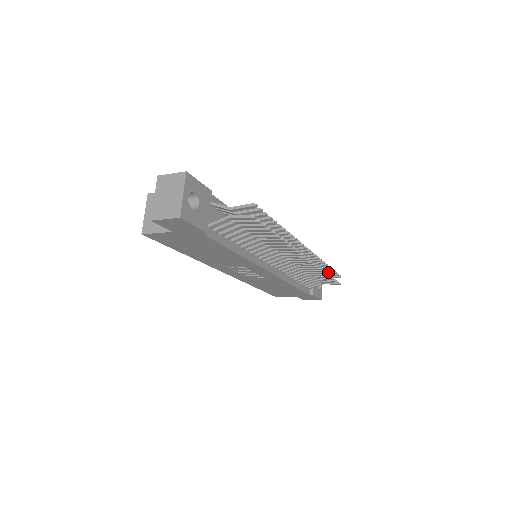
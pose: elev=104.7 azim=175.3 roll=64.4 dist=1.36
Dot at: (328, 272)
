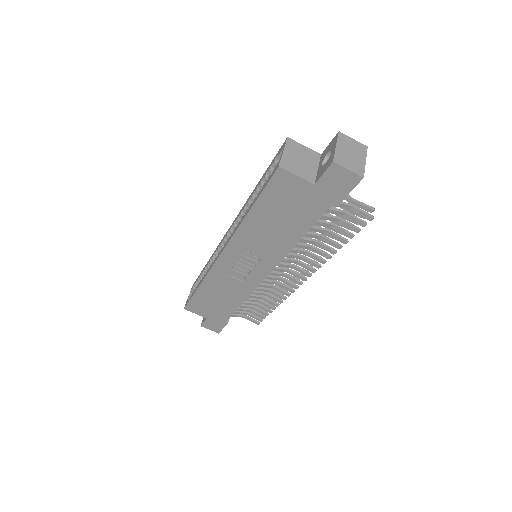
Dot at: occluded
